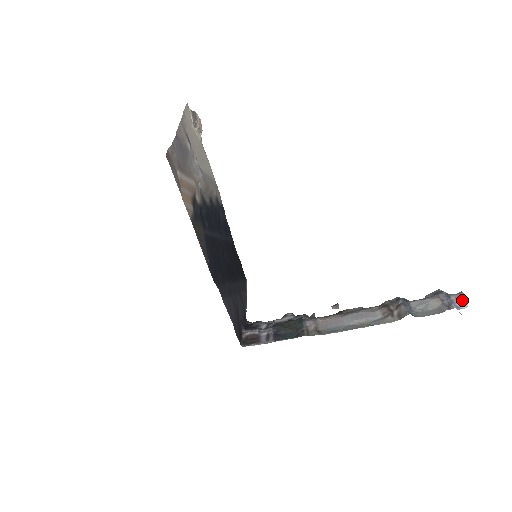
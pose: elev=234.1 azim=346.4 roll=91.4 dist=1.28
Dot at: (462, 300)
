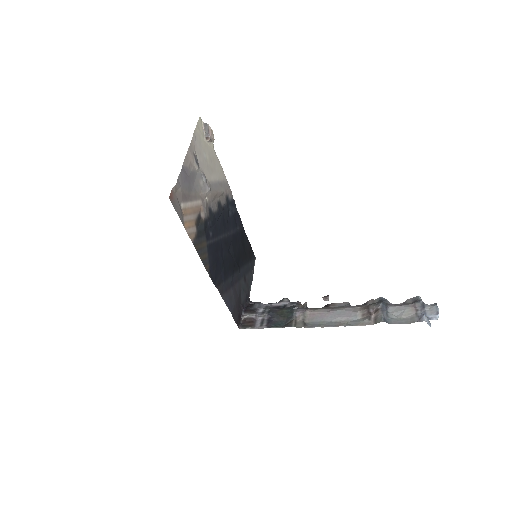
Dot at: (434, 313)
